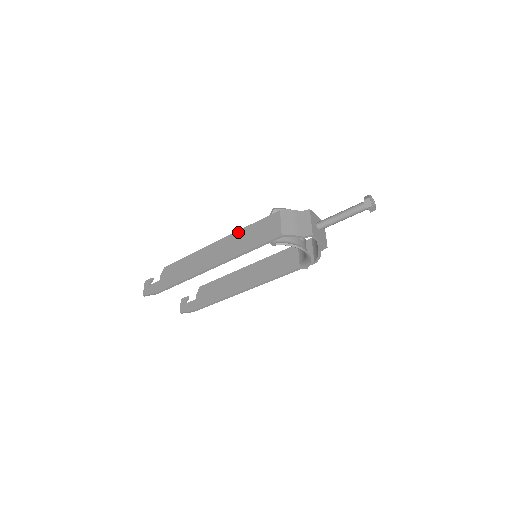
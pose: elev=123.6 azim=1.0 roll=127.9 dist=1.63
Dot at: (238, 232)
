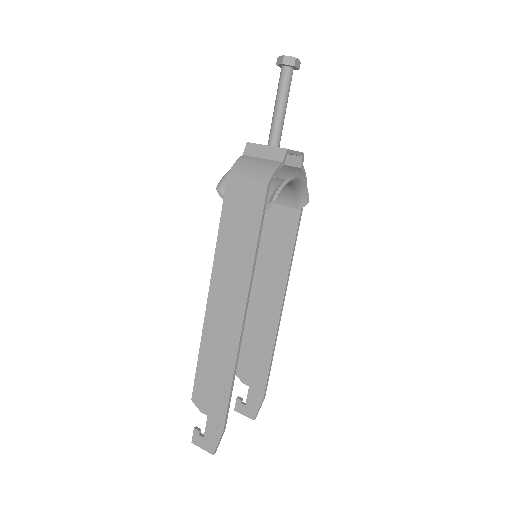
Dot at: (217, 254)
